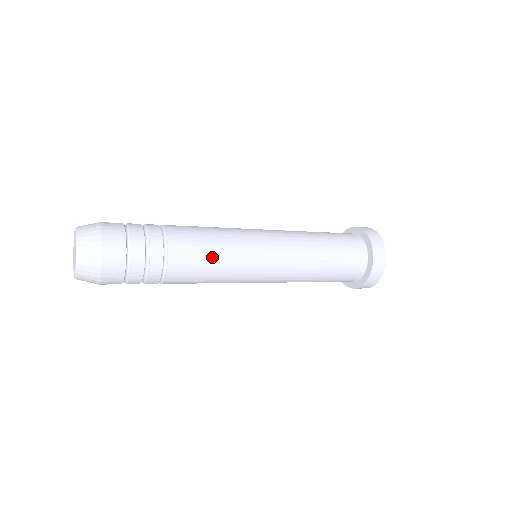
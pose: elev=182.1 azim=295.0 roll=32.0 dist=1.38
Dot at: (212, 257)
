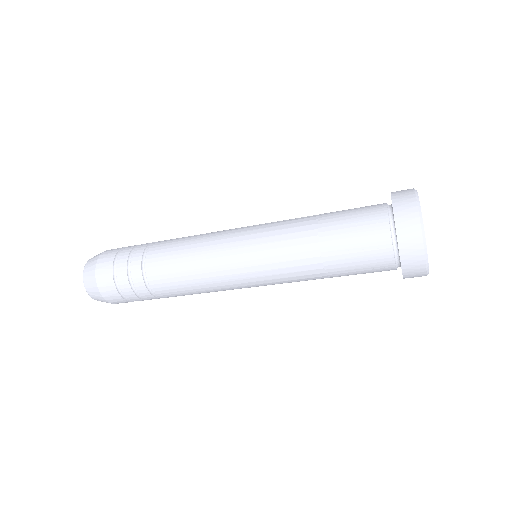
Dot at: (185, 251)
